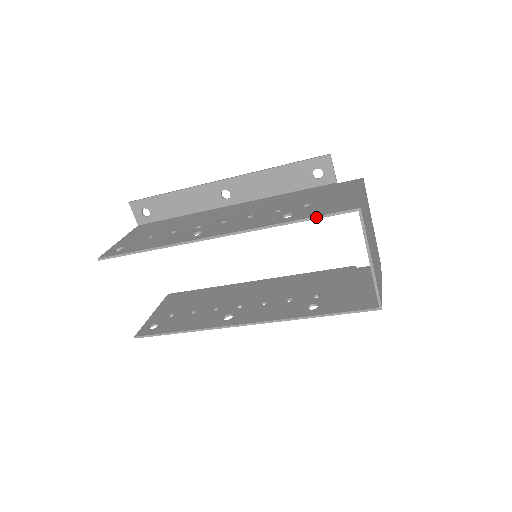
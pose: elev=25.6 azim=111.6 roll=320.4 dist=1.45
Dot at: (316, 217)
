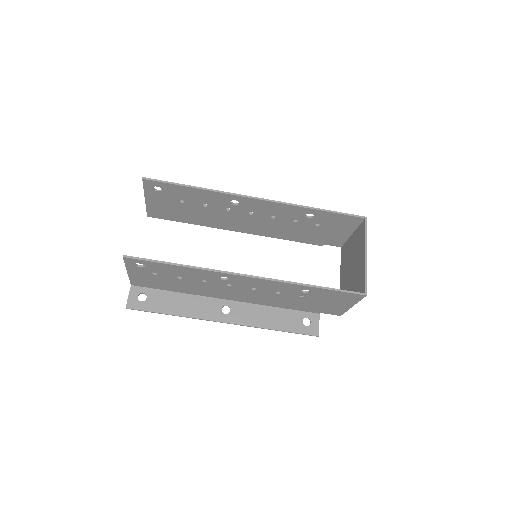
Dot at: (337, 212)
